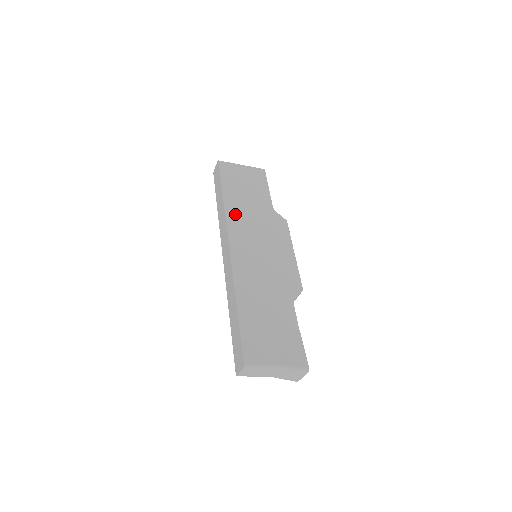
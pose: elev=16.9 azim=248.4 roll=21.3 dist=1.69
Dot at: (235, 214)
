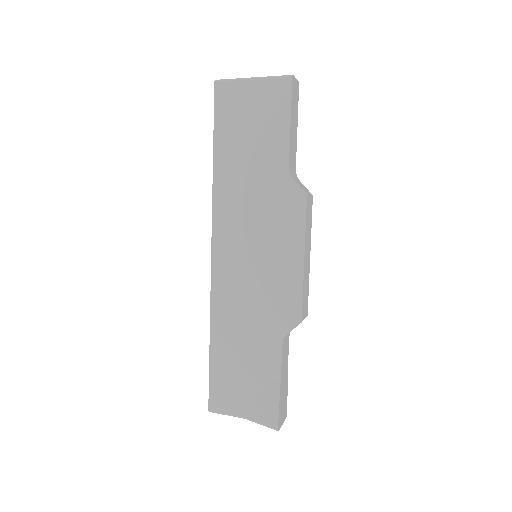
Dot at: (226, 195)
